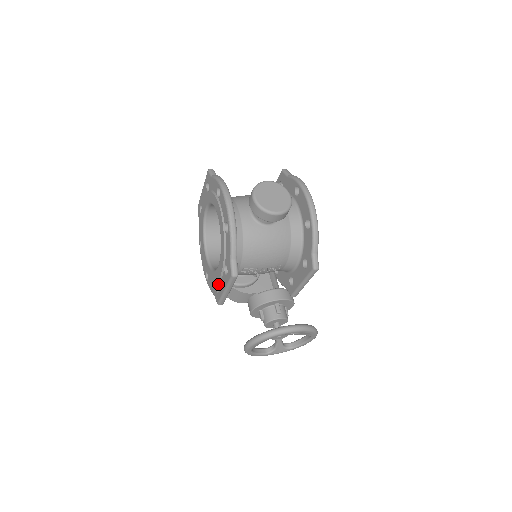
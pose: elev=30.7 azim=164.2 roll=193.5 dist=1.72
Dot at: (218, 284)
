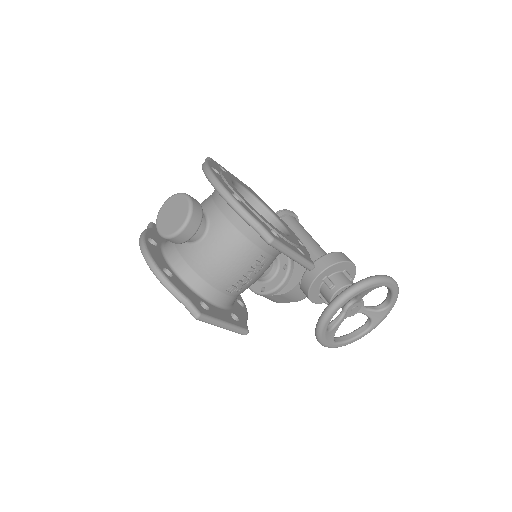
Dot at: occluded
